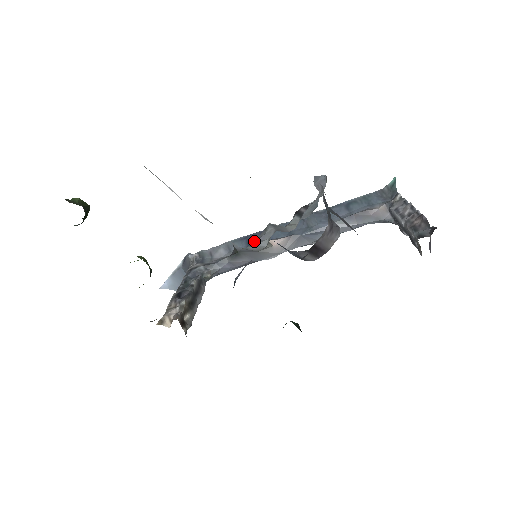
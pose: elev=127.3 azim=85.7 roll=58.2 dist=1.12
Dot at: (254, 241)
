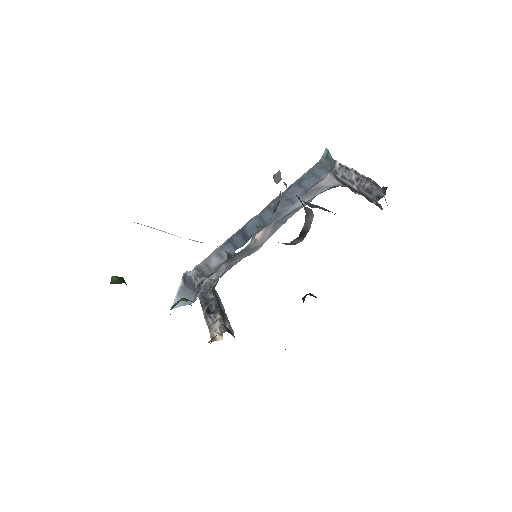
Dot at: (238, 241)
